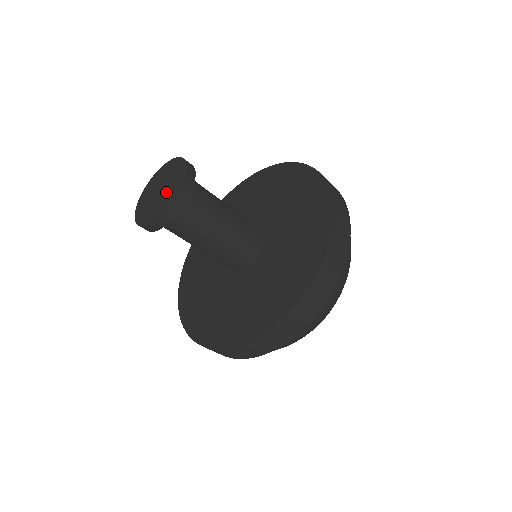
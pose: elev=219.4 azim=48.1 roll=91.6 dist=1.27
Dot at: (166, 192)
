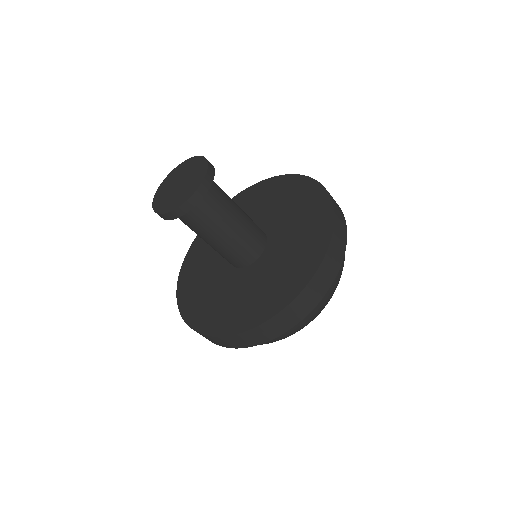
Dot at: (190, 179)
